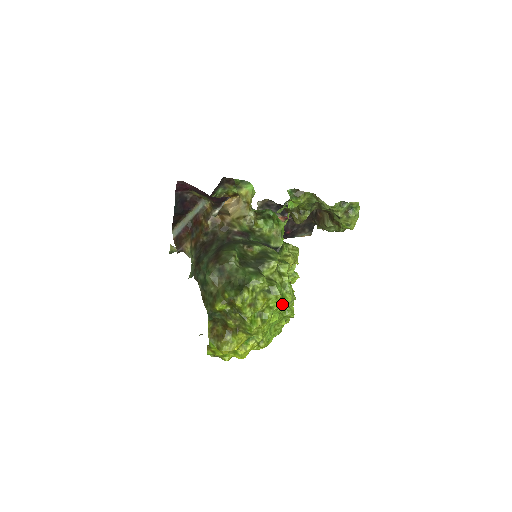
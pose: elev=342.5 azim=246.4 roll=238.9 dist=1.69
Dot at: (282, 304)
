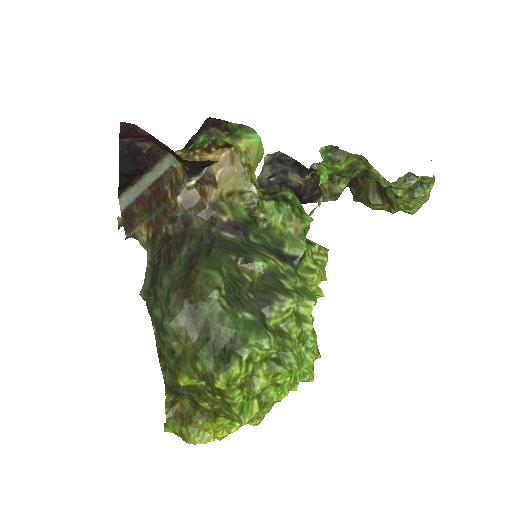
Dot at: (298, 372)
